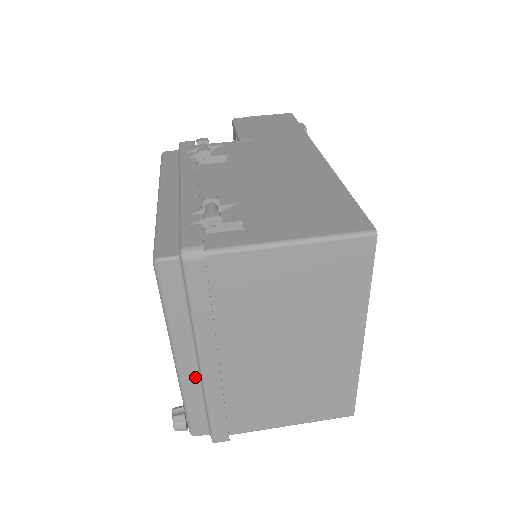
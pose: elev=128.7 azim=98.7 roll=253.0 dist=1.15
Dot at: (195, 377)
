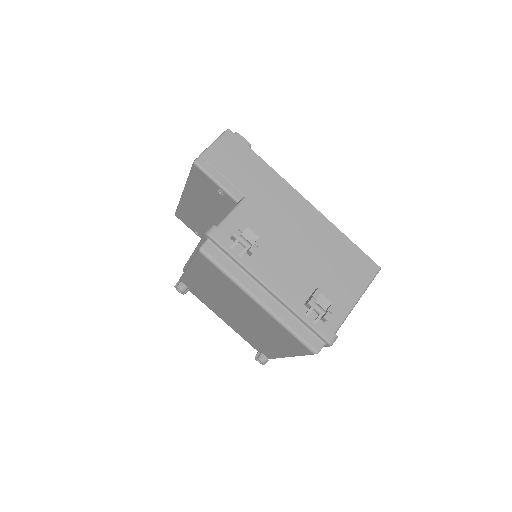
Dot at: occluded
